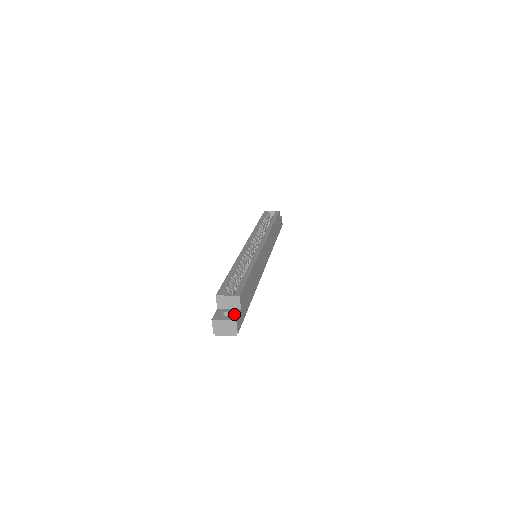
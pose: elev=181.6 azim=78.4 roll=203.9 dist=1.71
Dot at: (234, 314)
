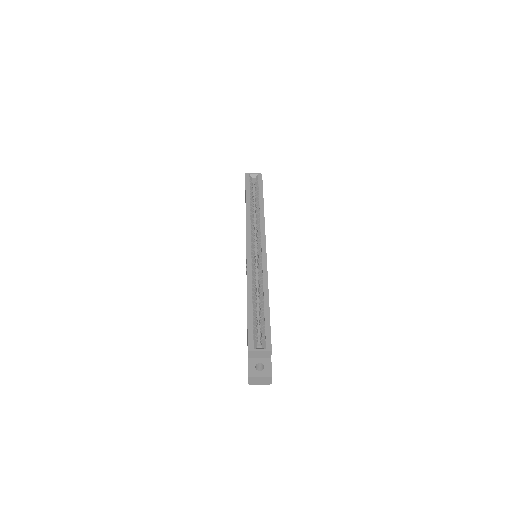
Dot at: (267, 367)
